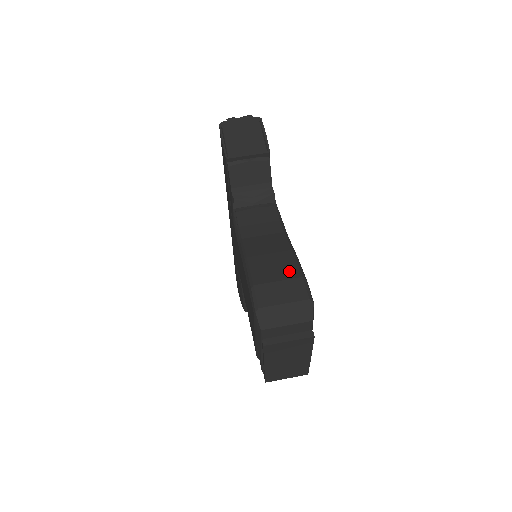
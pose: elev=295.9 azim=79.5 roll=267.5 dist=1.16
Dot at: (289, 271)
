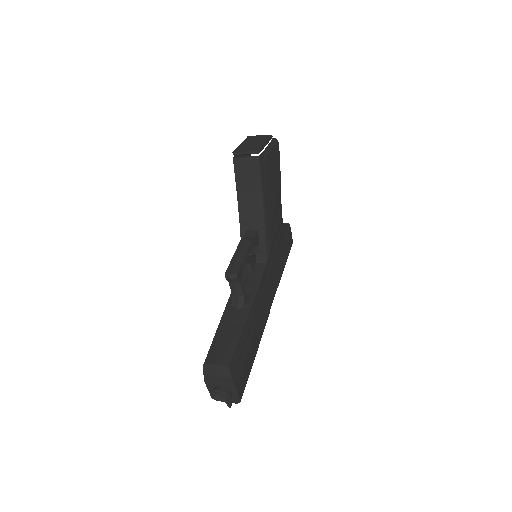
Dot at: occluded
